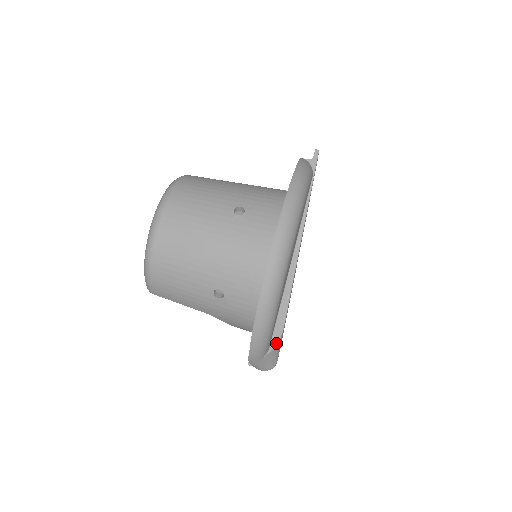
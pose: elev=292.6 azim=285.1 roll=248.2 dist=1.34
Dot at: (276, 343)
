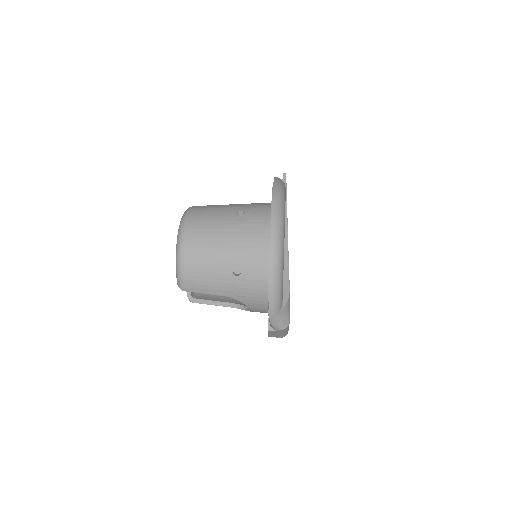
Dot at: (287, 300)
